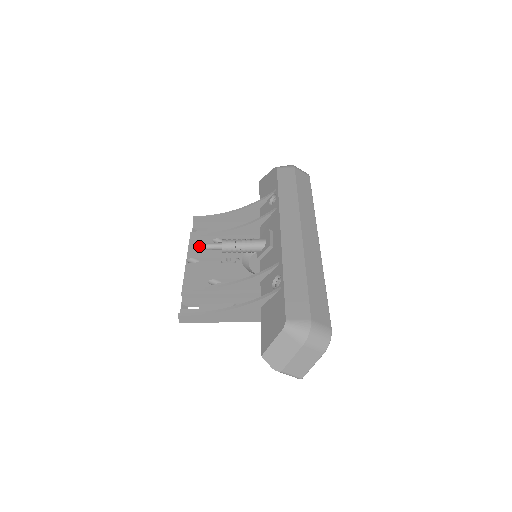
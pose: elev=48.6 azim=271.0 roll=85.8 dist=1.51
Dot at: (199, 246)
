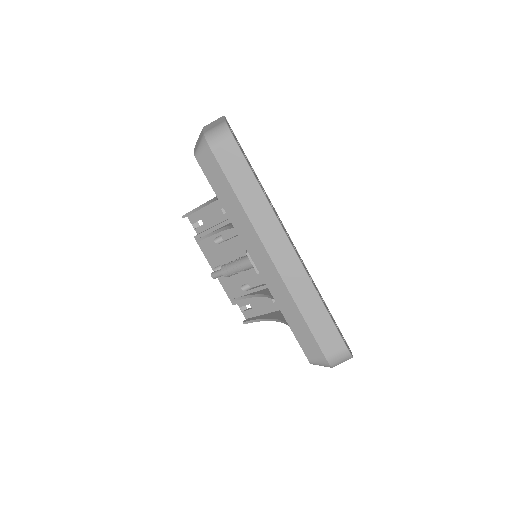
Dot at: (210, 252)
